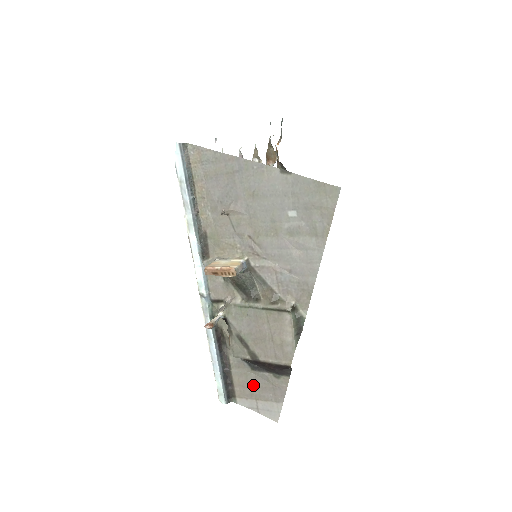
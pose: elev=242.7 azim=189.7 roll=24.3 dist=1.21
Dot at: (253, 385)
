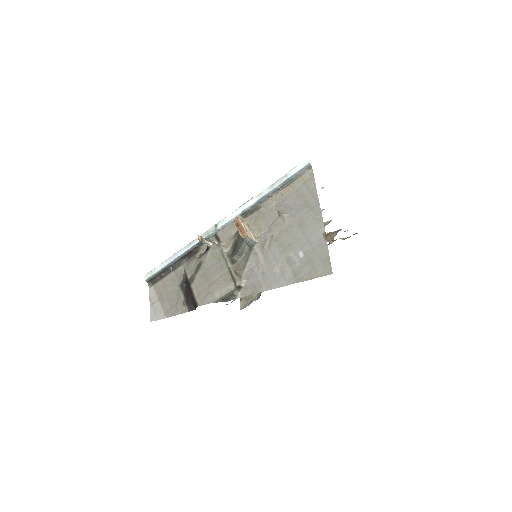
Dot at: (169, 292)
